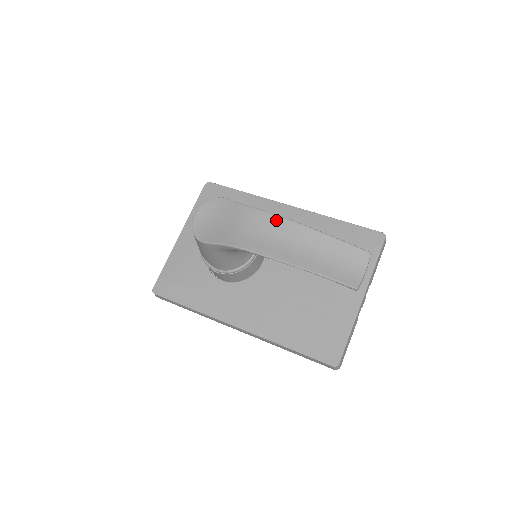
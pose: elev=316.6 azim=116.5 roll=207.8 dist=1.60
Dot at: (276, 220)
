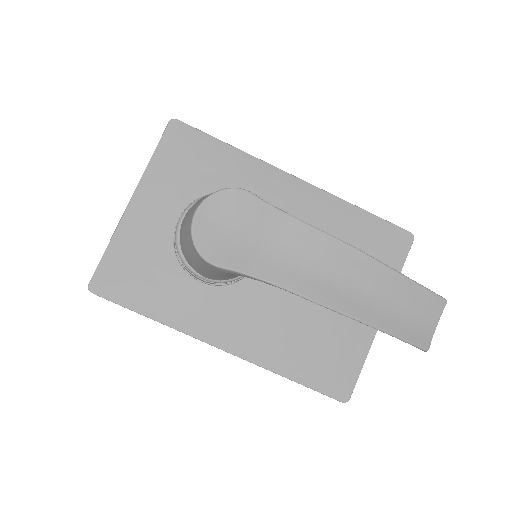
Dot at: (333, 245)
